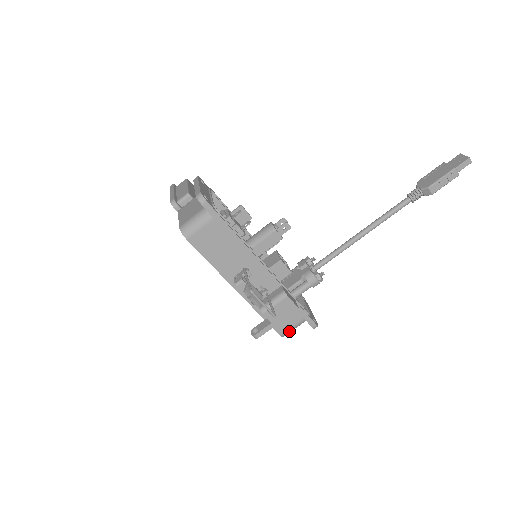
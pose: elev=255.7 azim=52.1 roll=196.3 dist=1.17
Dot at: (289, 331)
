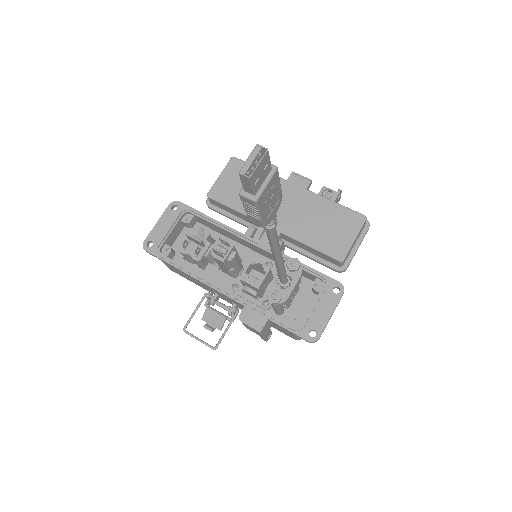
Dot at: (297, 338)
